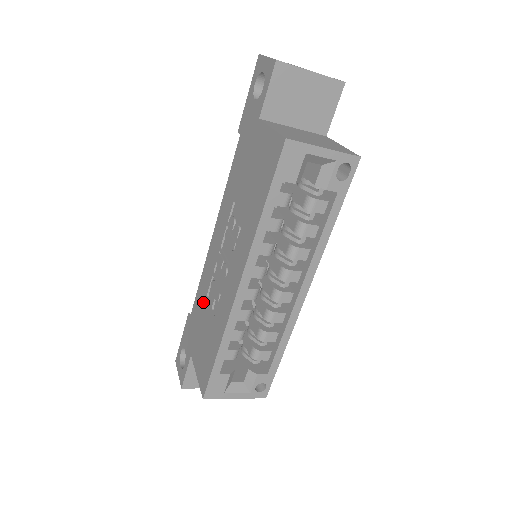
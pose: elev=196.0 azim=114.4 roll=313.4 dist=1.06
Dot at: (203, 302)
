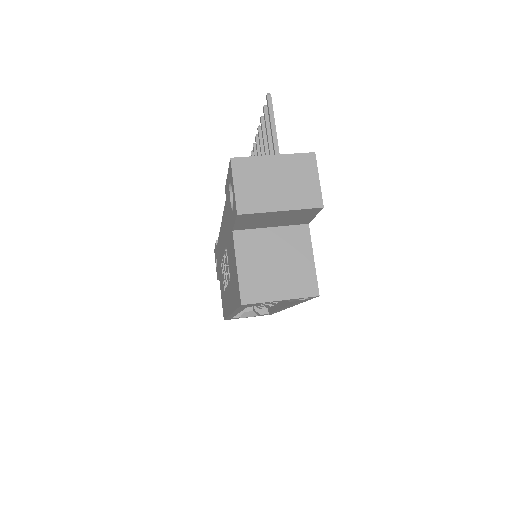
Dot at: (220, 262)
